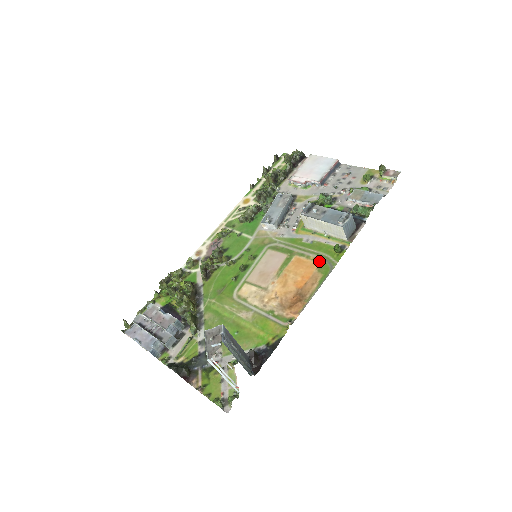
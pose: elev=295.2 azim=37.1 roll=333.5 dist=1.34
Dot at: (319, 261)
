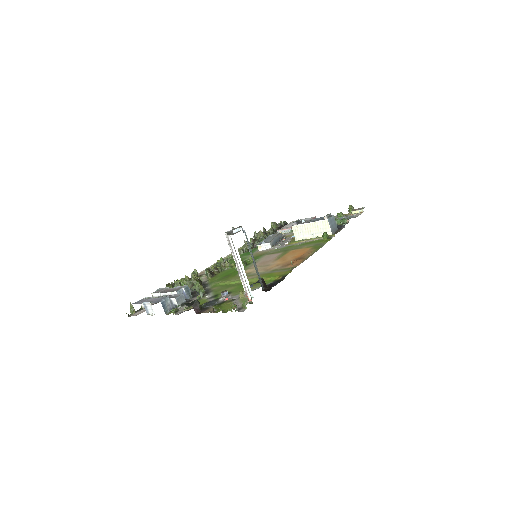
Dot at: (311, 246)
